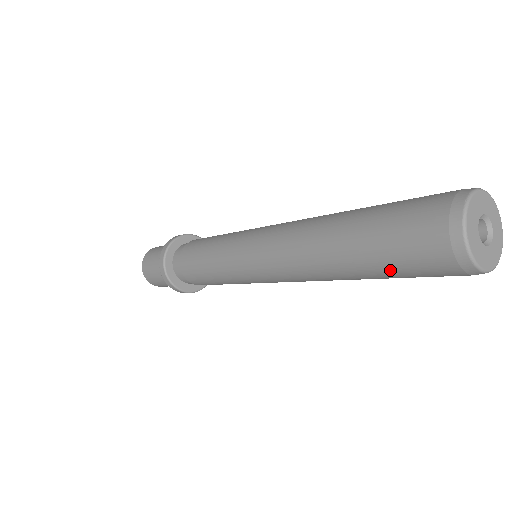
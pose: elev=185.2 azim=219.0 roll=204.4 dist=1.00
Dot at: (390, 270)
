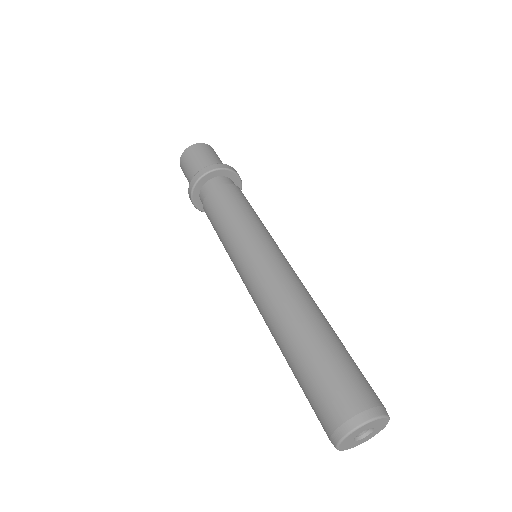
Dot at: occluded
